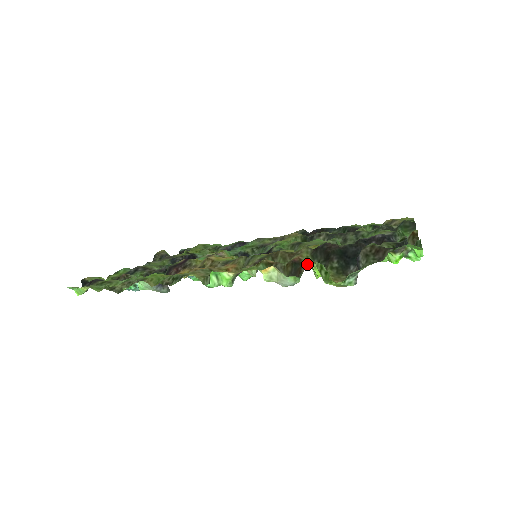
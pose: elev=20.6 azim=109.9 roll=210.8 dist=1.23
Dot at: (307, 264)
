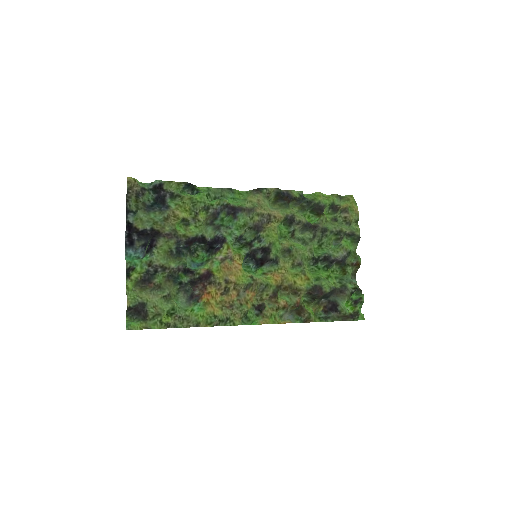
Dot at: (307, 315)
